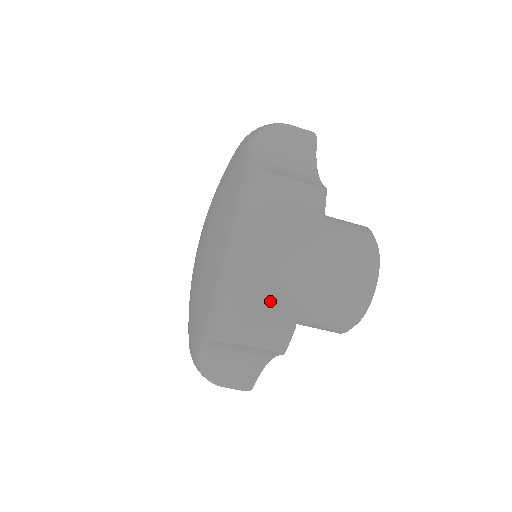
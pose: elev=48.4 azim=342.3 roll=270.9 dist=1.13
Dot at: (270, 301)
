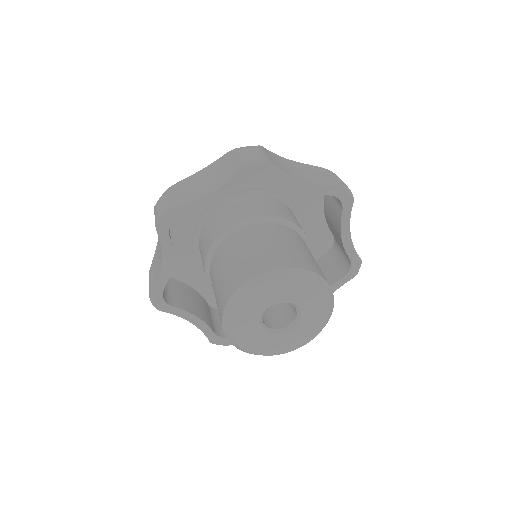
Dot at: (276, 161)
